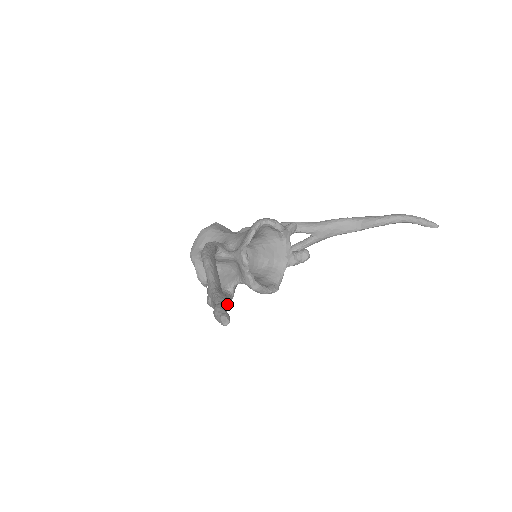
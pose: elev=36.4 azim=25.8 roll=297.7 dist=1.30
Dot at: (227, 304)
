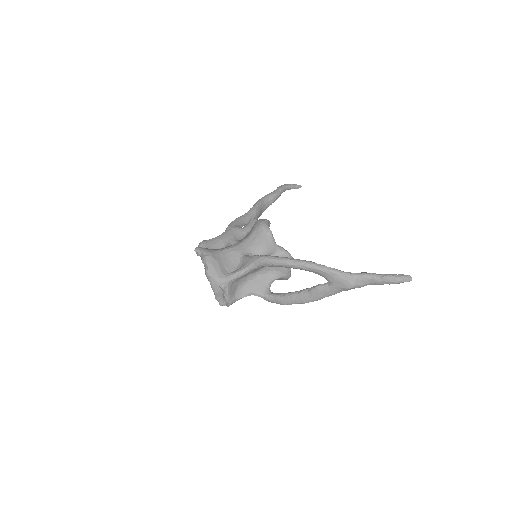
Dot at: occluded
